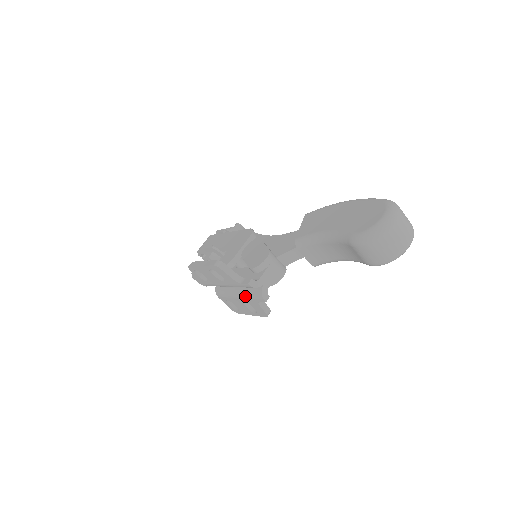
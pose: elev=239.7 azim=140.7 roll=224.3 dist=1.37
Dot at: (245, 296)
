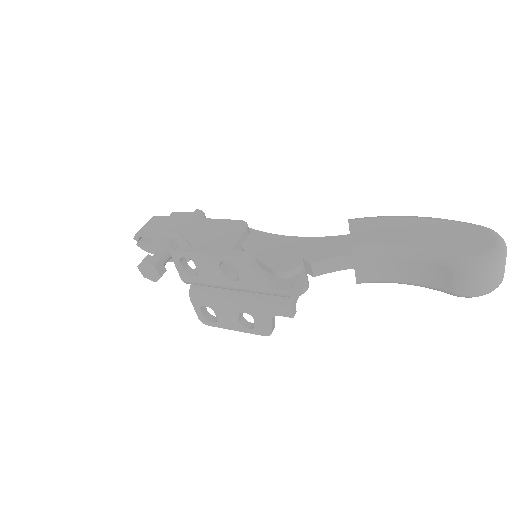
Dot at: (254, 305)
